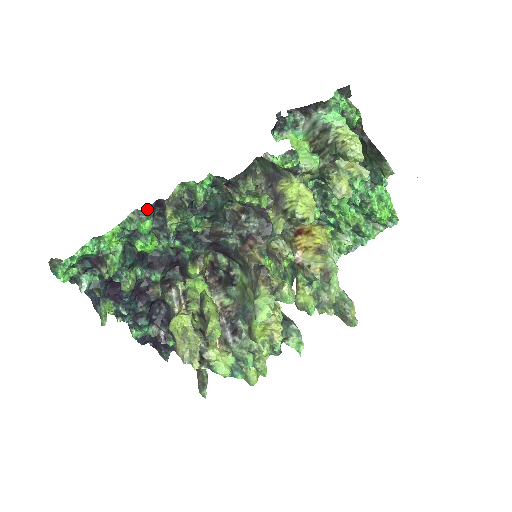
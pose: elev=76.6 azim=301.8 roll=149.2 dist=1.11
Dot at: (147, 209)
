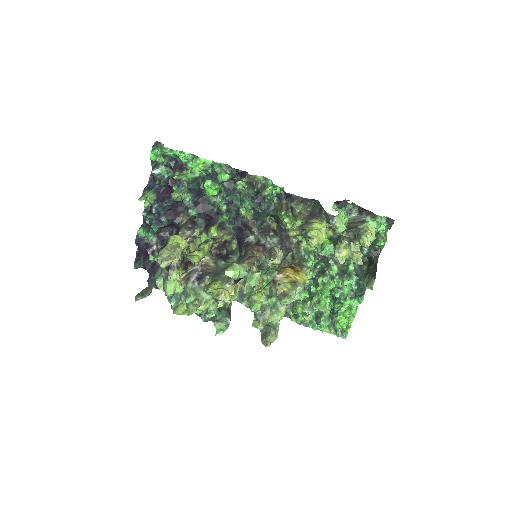
Dot at: (234, 171)
